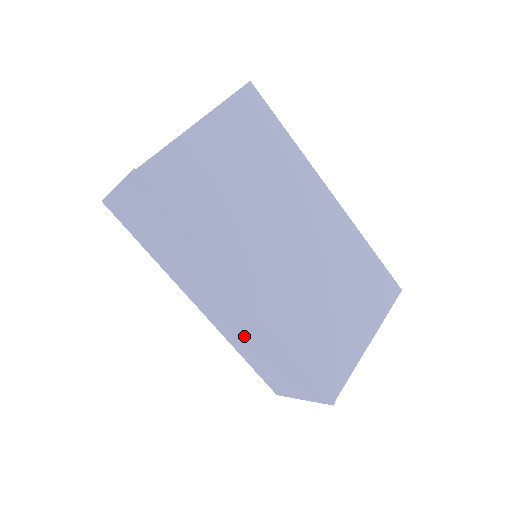
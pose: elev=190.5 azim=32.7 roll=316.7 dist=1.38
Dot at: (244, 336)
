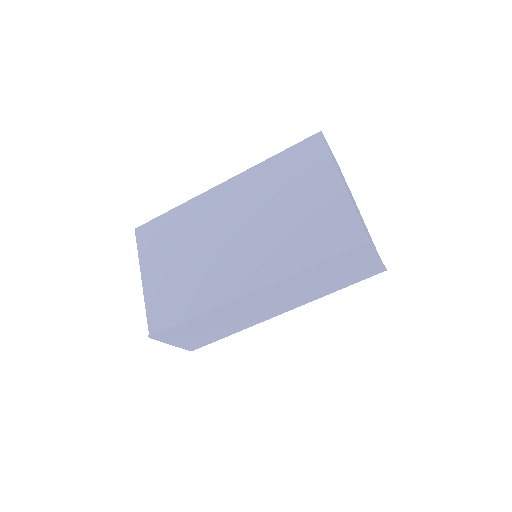
Dot at: (303, 291)
